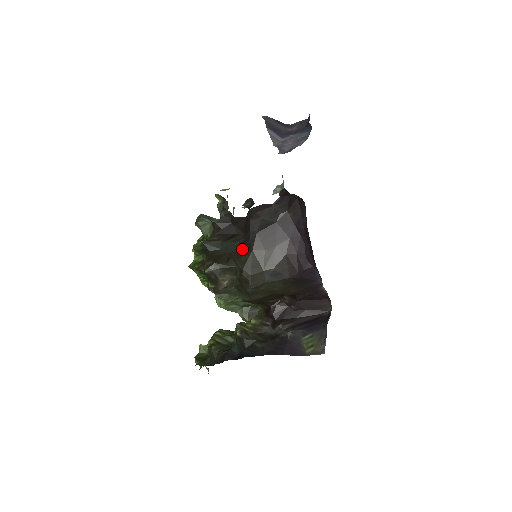
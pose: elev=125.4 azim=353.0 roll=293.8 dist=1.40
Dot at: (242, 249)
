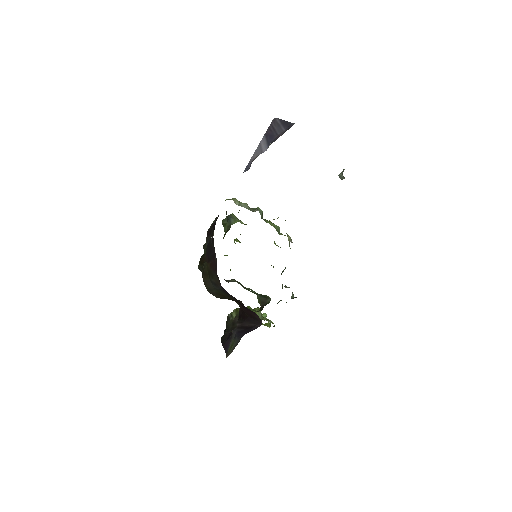
Dot at: occluded
